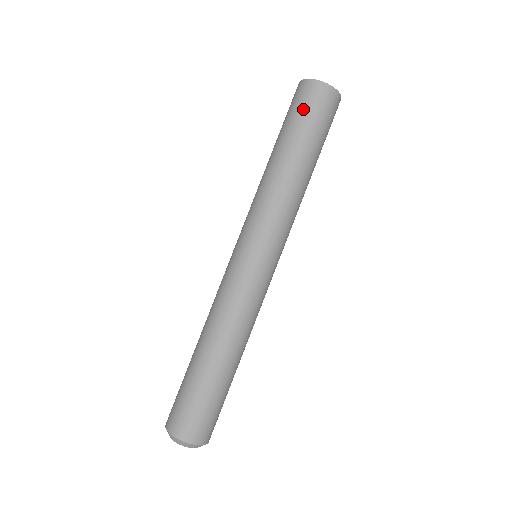
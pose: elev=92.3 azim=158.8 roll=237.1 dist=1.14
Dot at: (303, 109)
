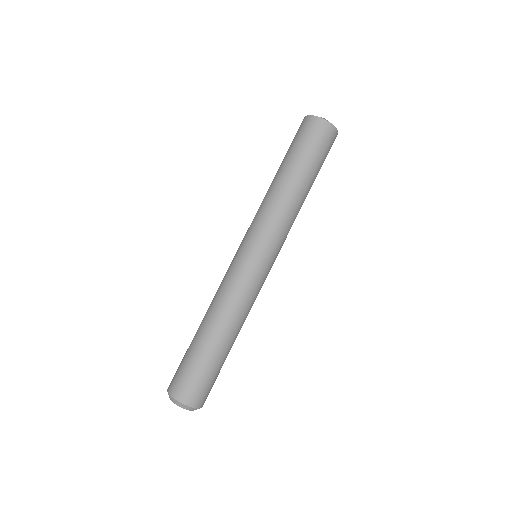
Dot at: (307, 140)
